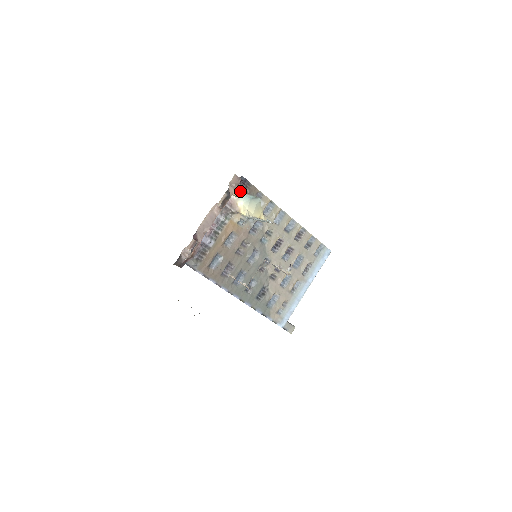
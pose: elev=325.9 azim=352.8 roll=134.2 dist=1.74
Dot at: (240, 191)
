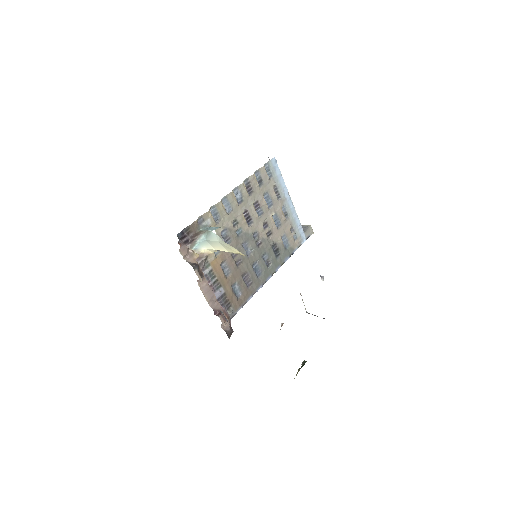
Dot at: (191, 244)
